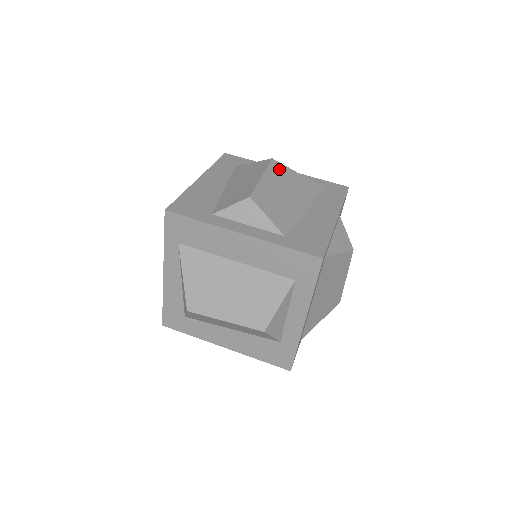
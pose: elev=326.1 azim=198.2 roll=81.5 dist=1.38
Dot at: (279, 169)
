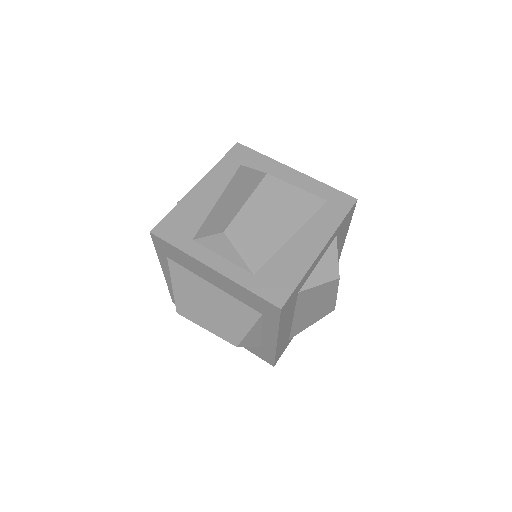
Dot at: (272, 187)
